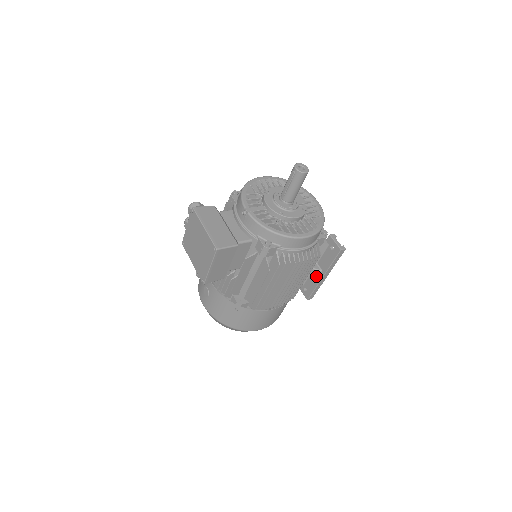
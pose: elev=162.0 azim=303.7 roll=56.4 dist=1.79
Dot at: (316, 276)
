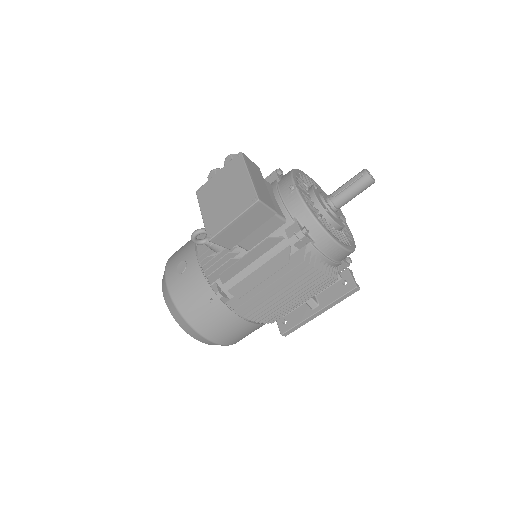
Dot at: (308, 309)
